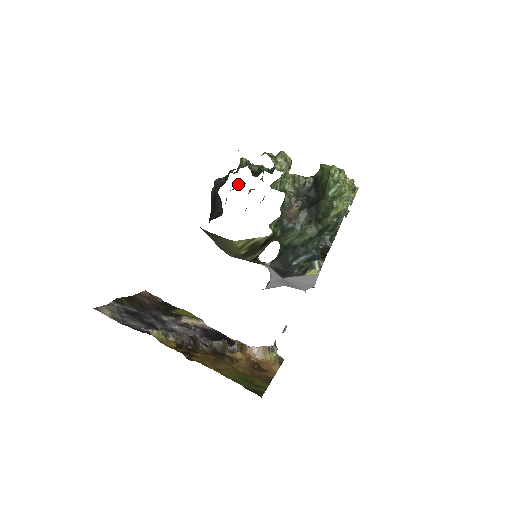
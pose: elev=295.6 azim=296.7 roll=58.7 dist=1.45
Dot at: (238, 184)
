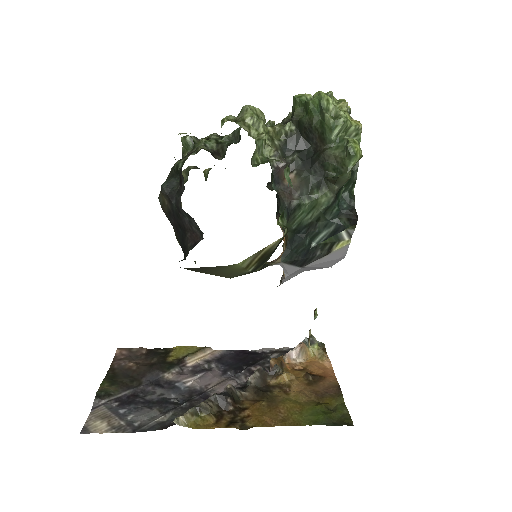
Dot at: (187, 173)
